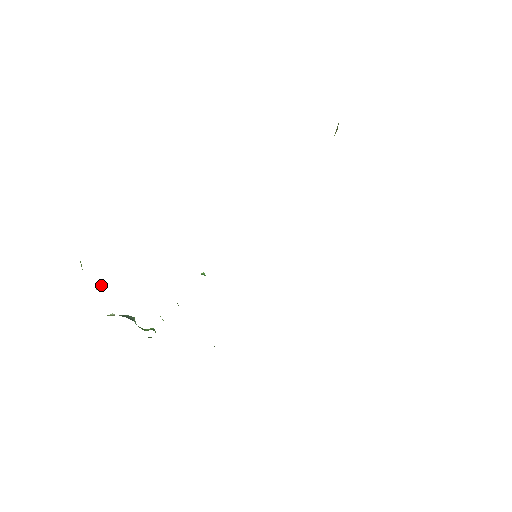
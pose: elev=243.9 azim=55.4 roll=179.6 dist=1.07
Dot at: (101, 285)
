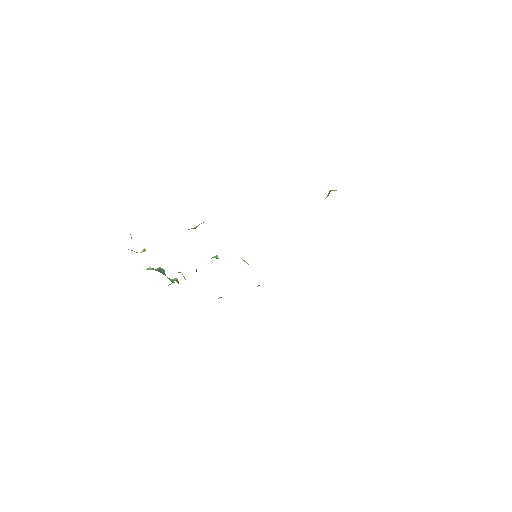
Dot at: (144, 249)
